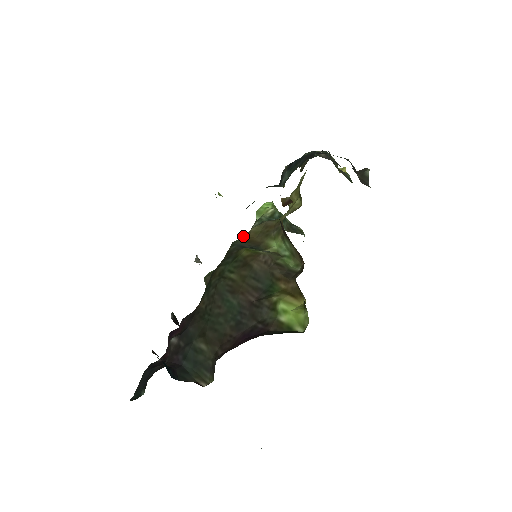
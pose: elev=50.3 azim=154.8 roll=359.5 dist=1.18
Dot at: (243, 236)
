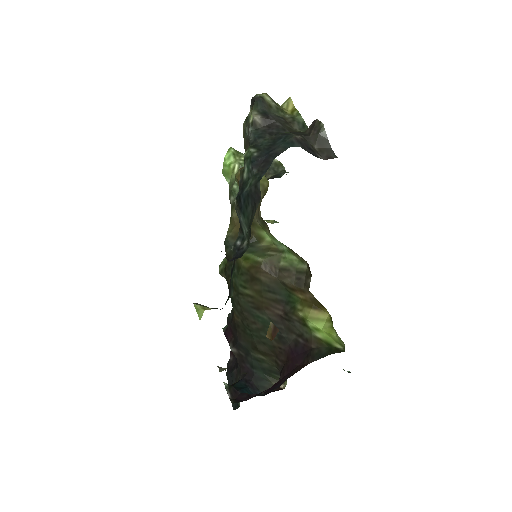
Dot at: (229, 224)
